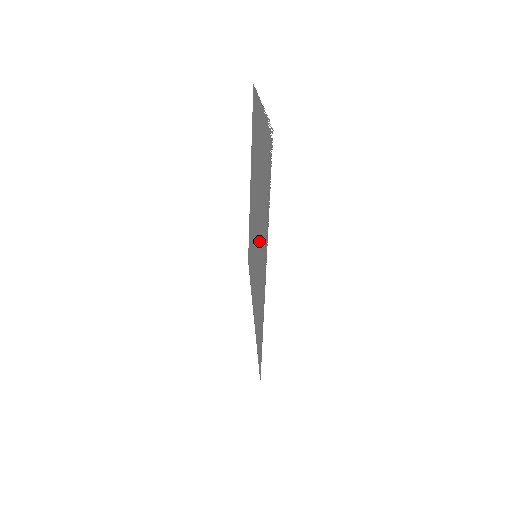
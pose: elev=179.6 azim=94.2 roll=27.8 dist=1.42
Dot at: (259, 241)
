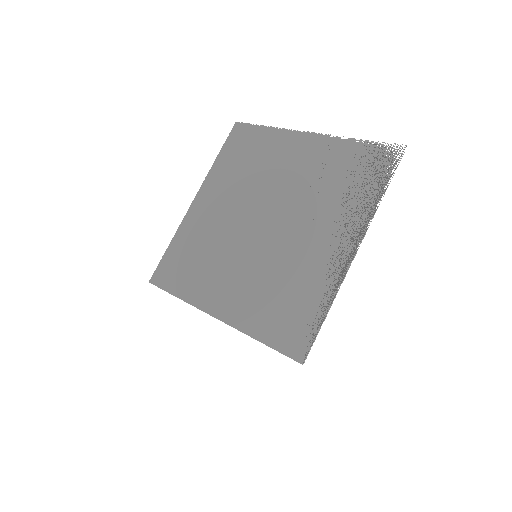
Dot at: (295, 236)
